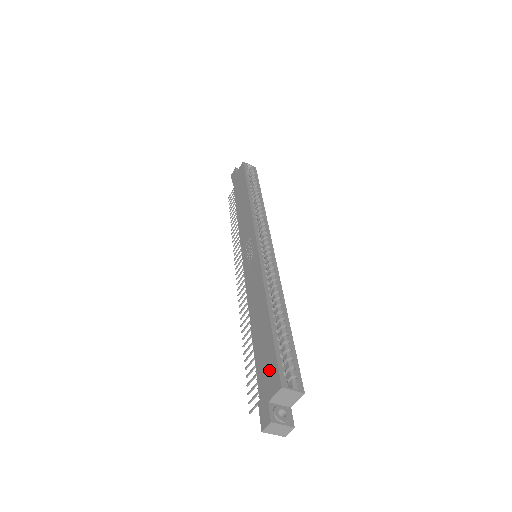
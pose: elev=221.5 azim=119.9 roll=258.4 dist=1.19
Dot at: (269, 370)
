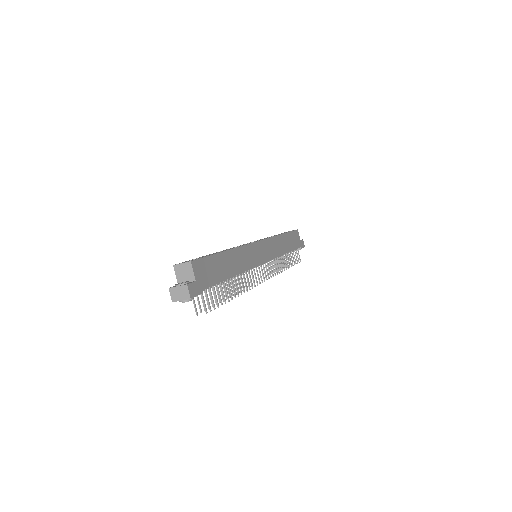
Dot at: occluded
